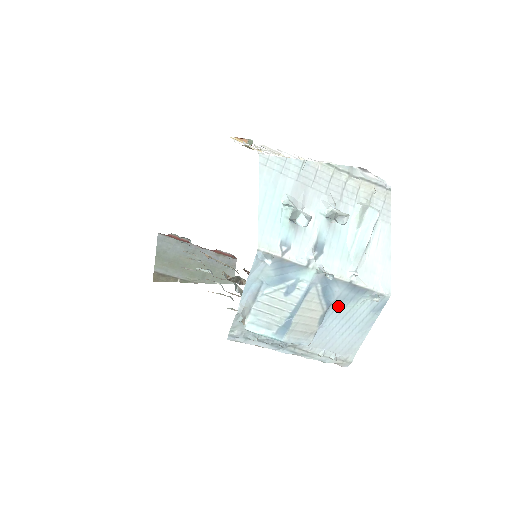
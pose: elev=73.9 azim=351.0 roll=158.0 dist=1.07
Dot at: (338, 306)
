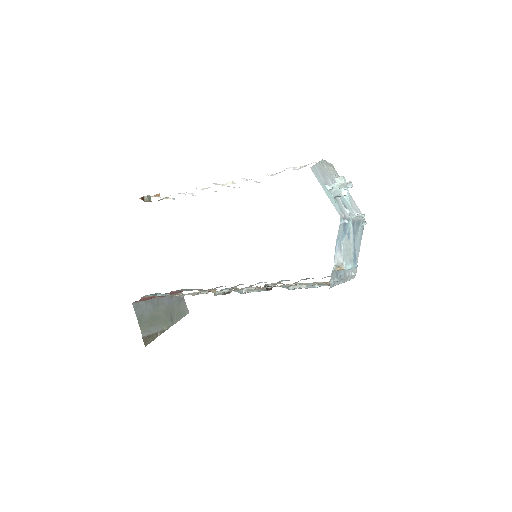
Dot at: (354, 238)
